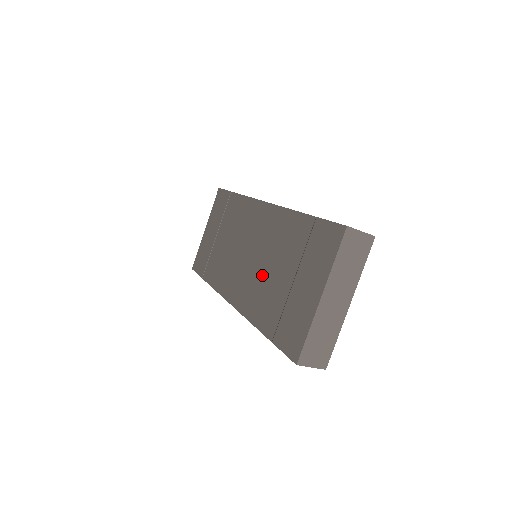
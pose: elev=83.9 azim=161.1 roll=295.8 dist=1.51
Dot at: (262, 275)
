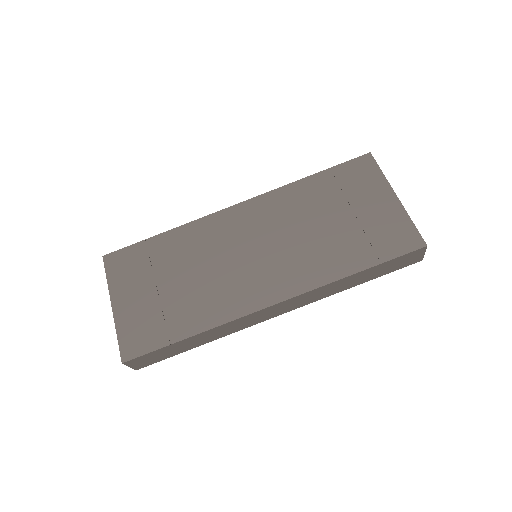
Dot at: (303, 243)
